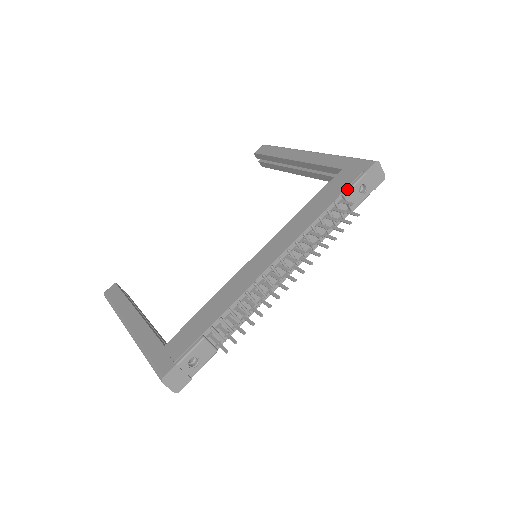
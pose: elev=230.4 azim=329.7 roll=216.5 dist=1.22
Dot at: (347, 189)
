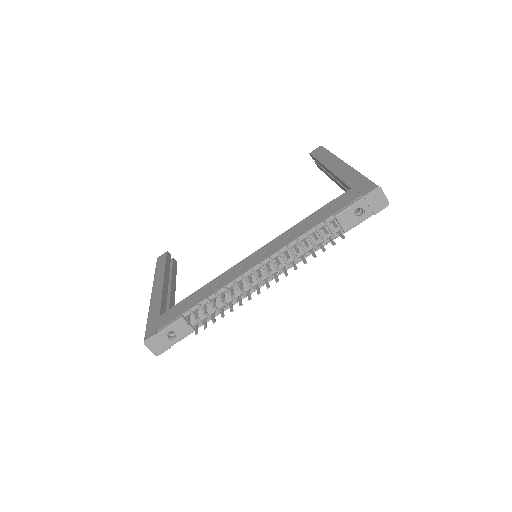
Dot at: (340, 211)
